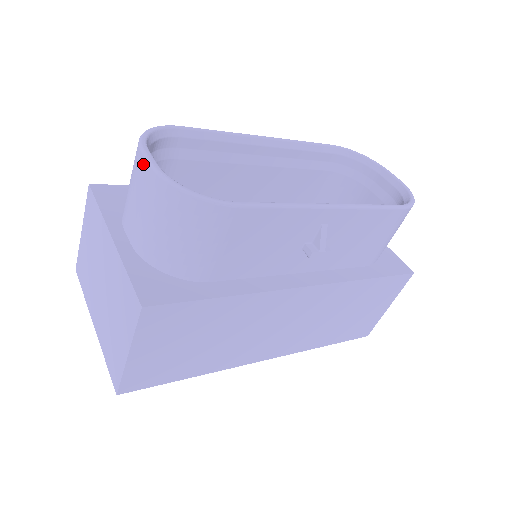
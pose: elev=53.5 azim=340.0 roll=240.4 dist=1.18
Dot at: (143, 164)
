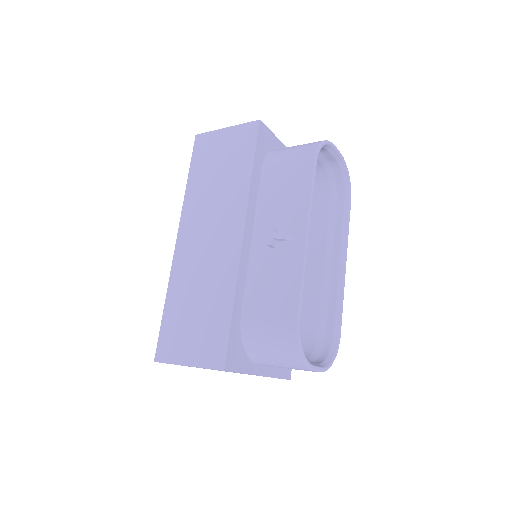
Dot at: occluded
